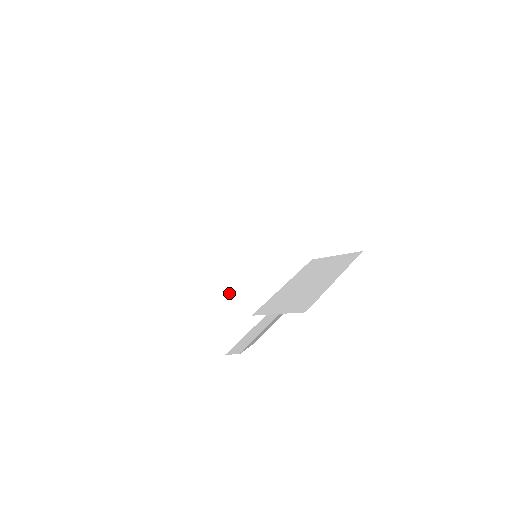
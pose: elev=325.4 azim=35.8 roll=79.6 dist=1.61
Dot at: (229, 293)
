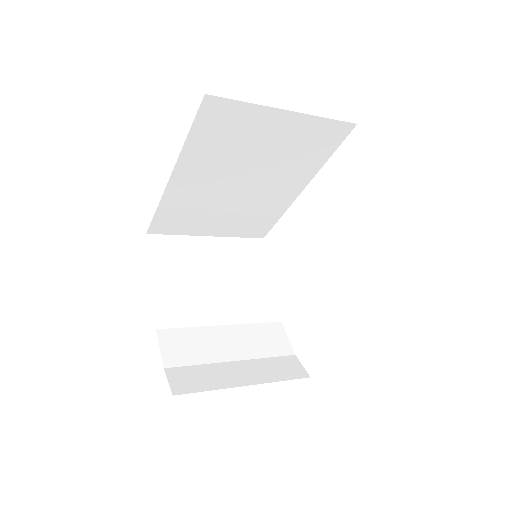
Dot at: (230, 337)
